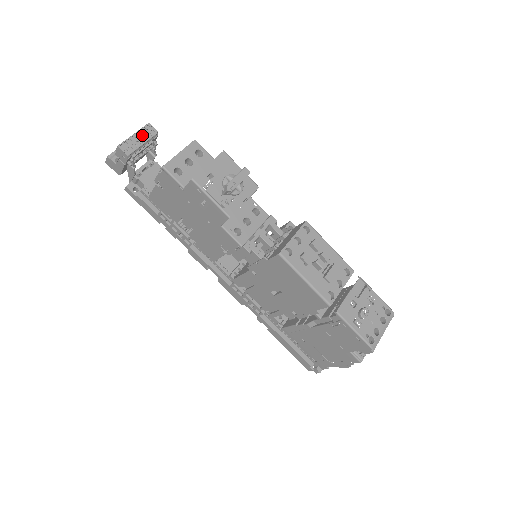
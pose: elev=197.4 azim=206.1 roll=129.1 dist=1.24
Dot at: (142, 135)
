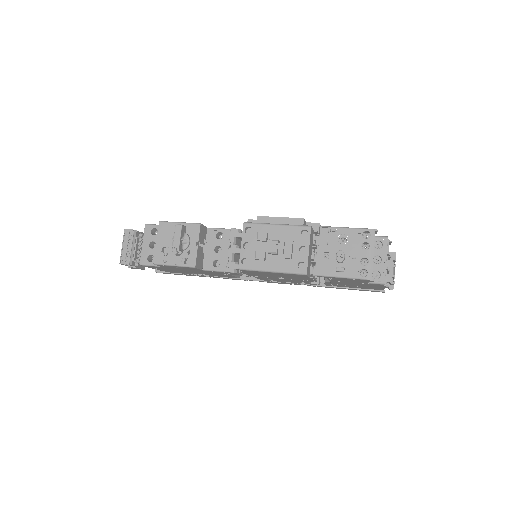
Dot at: (127, 242)
